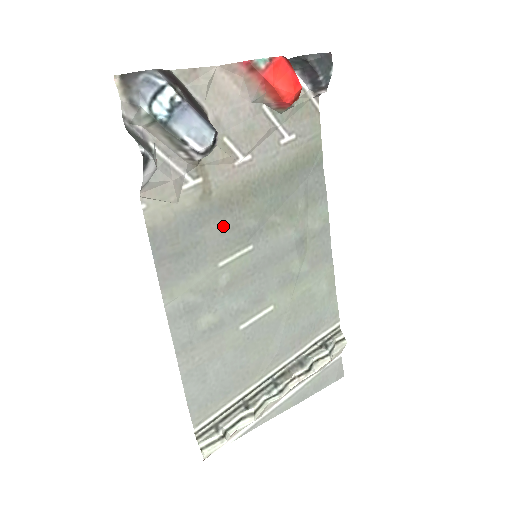
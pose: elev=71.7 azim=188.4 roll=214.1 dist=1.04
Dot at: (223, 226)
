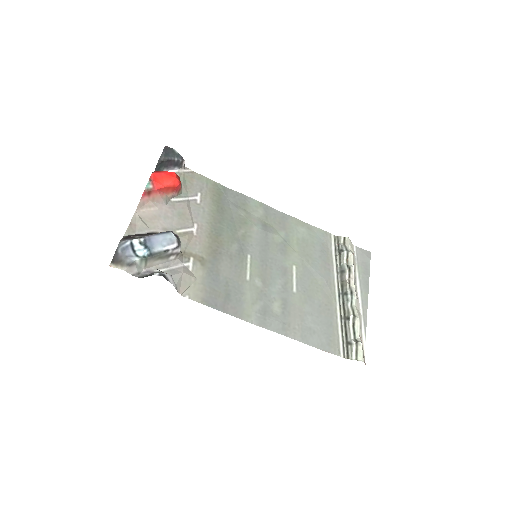
Dot at: (226, 263)
